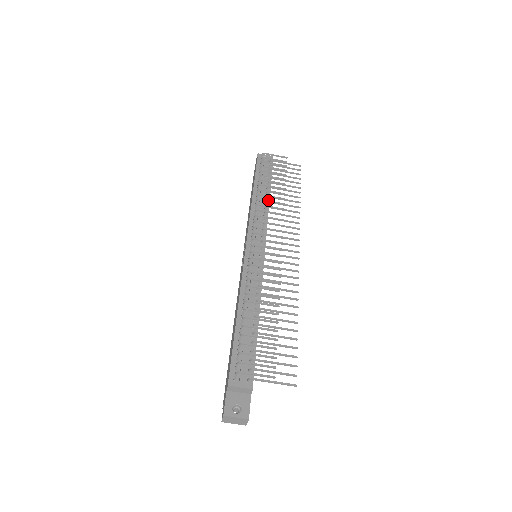
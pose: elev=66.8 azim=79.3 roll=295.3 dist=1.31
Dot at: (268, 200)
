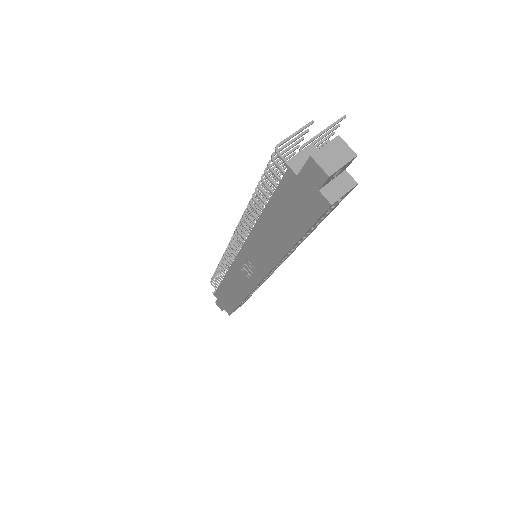
Dot at: occluded
